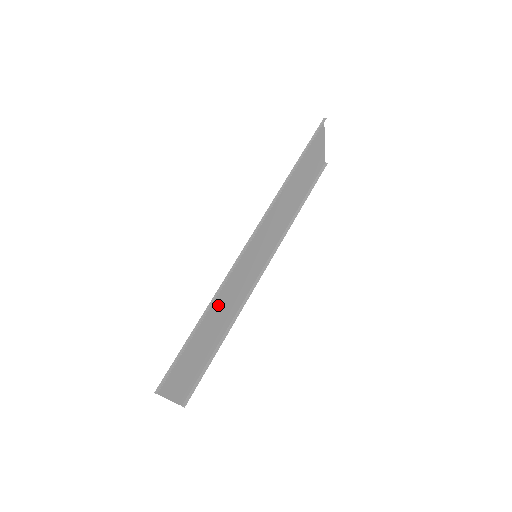
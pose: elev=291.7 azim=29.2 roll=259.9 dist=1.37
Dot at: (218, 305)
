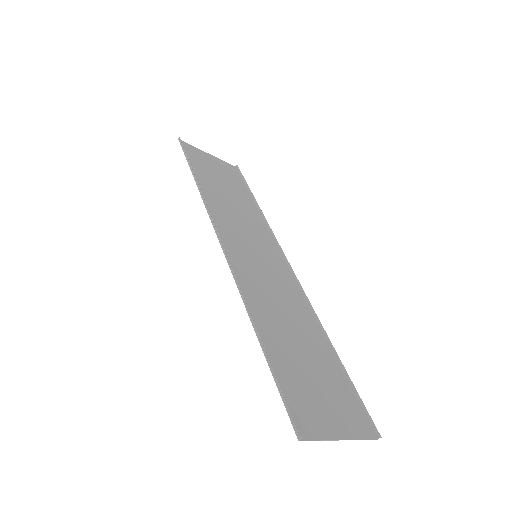
Dot at: (267, 314)
